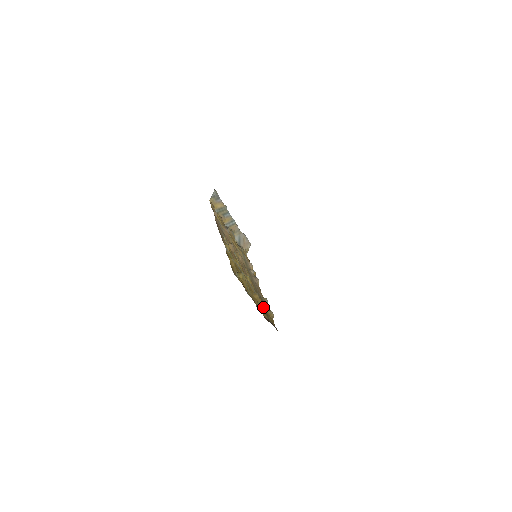
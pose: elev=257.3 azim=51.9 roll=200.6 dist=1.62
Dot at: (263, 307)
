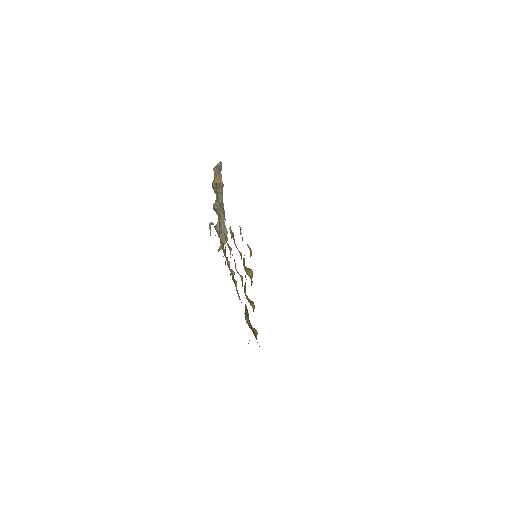
Dot at: (249, 321)
